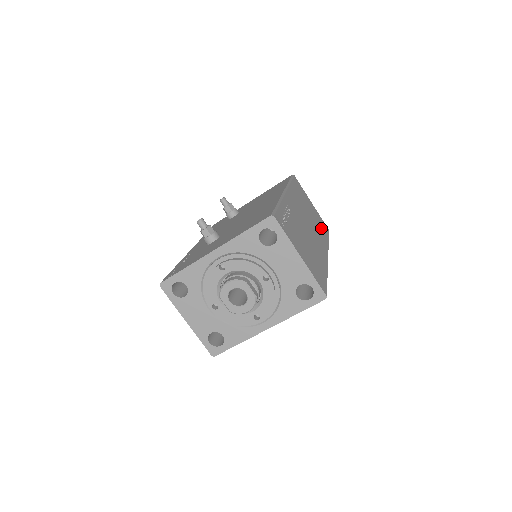
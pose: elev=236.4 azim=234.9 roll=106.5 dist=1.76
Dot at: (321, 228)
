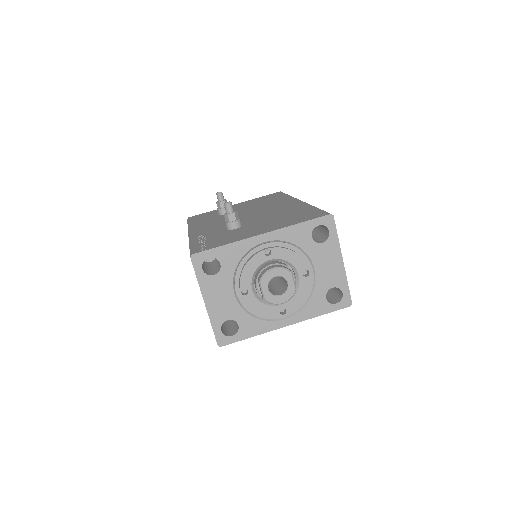
Dot at: occluded
